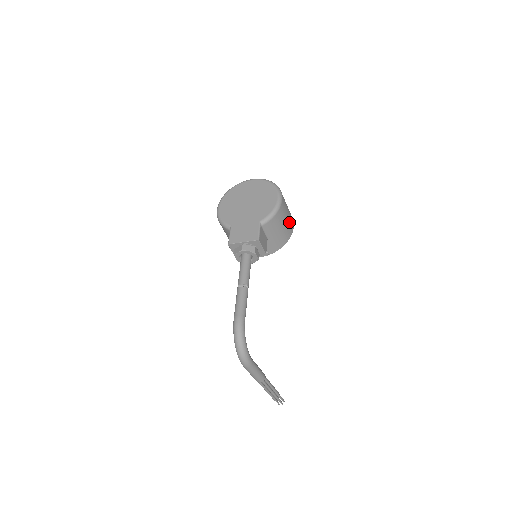
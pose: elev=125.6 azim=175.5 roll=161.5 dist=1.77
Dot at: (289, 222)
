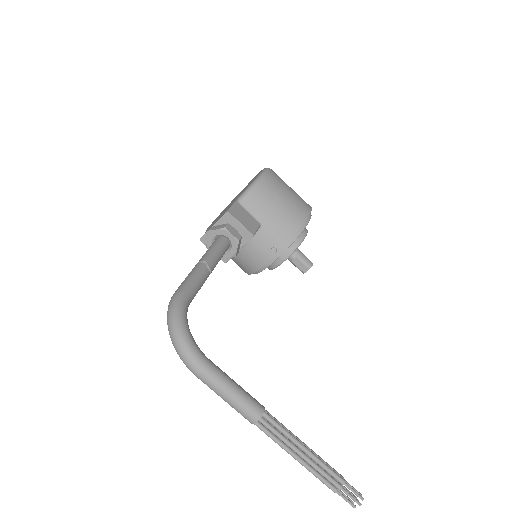
Dot at: (295, 202)
